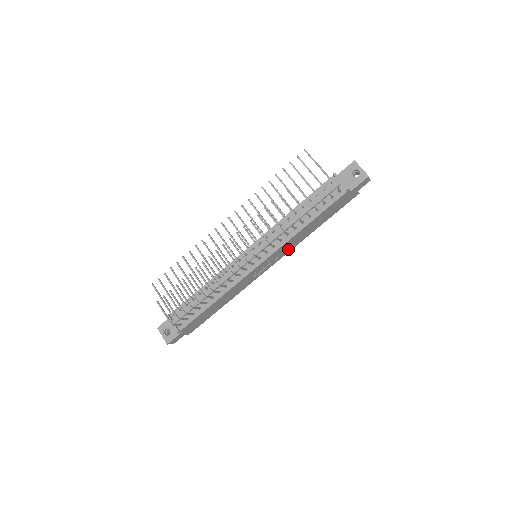
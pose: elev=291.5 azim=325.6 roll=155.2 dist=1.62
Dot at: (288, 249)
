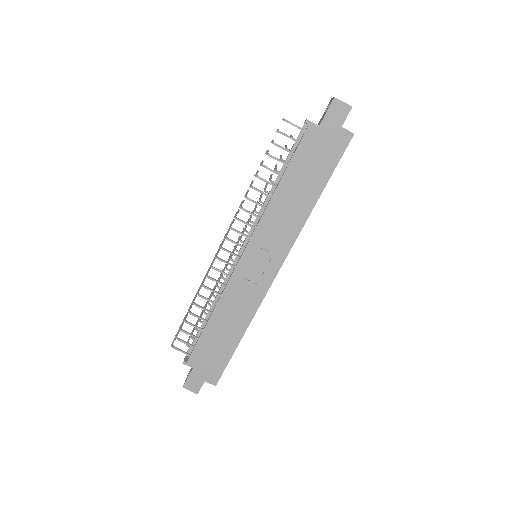
Dot at: (286, 236)
